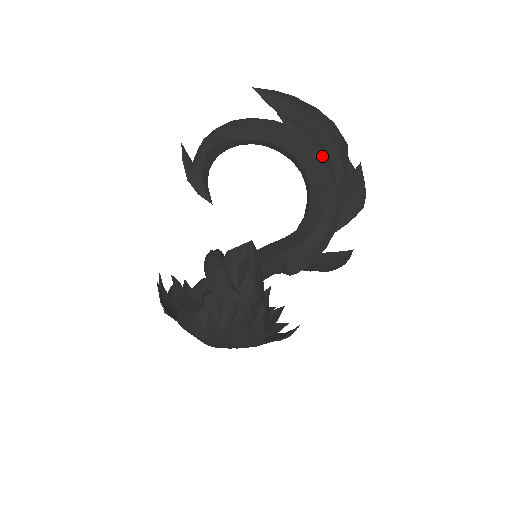
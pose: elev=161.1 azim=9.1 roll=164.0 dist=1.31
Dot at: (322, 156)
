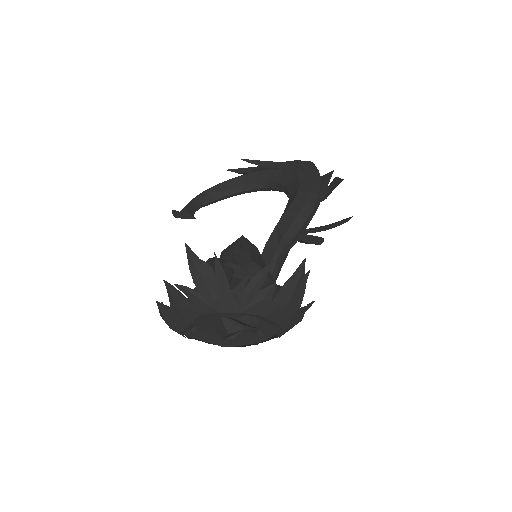
Dot at: (286, 164)
